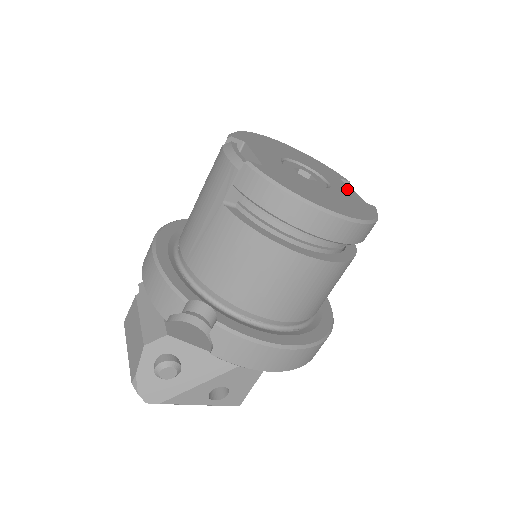
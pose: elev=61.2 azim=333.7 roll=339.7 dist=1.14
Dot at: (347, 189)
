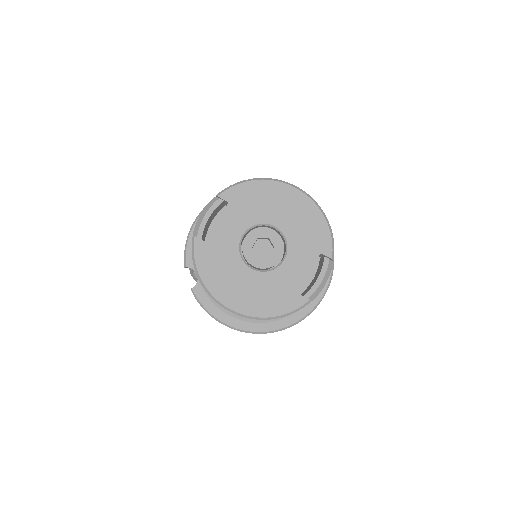
Dot at: (301, 272)
